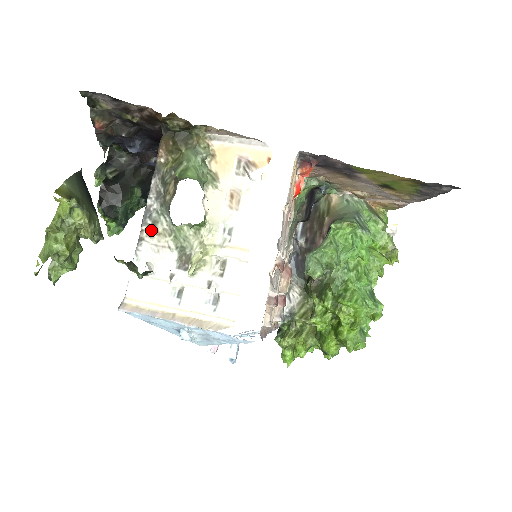
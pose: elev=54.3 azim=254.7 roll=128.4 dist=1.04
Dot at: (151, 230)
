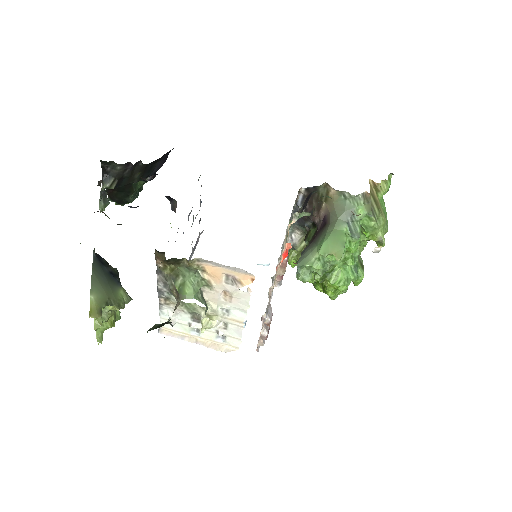
Dot at: (167, 301)
